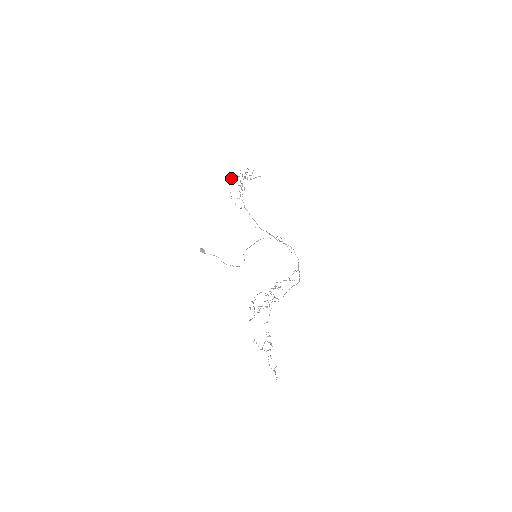
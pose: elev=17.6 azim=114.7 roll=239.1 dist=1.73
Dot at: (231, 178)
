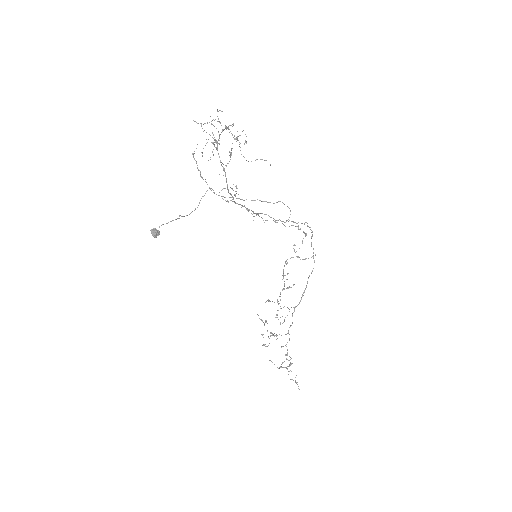
Dot at: occluded
